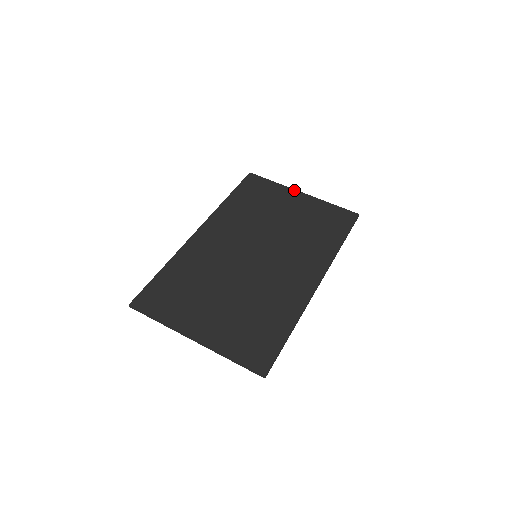
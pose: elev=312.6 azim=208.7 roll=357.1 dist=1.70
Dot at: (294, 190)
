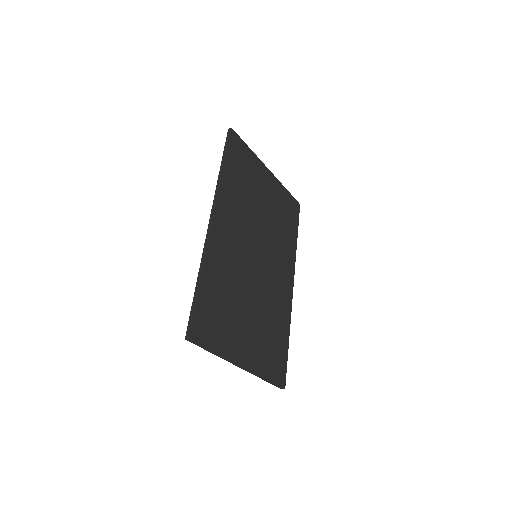
Dot at: (264, 165)
